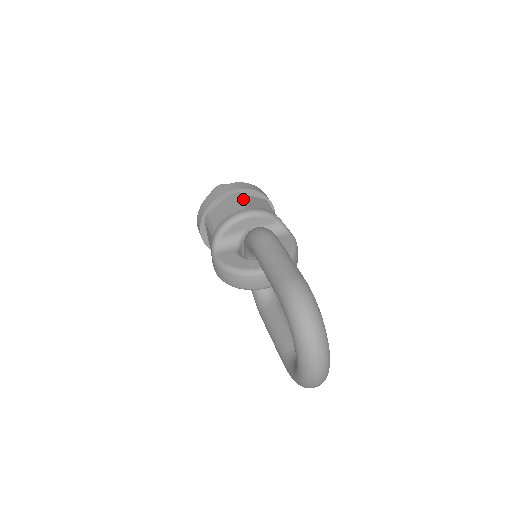
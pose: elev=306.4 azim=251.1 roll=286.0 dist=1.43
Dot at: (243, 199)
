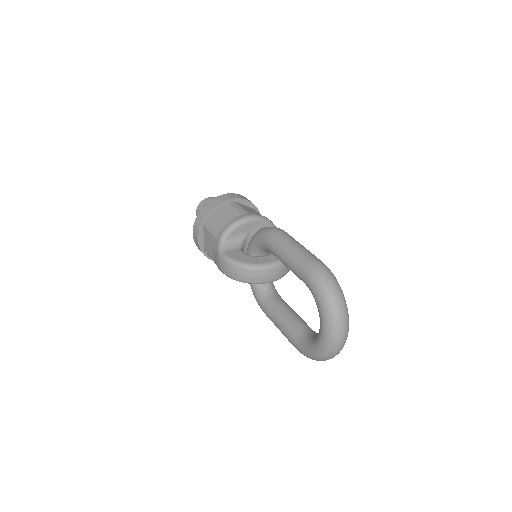
Dot at: (241, 206)
